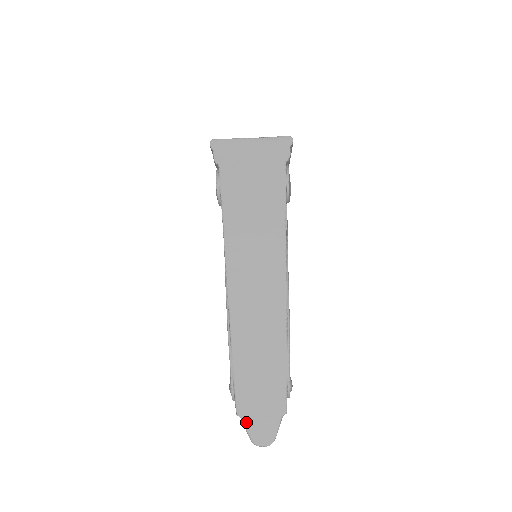
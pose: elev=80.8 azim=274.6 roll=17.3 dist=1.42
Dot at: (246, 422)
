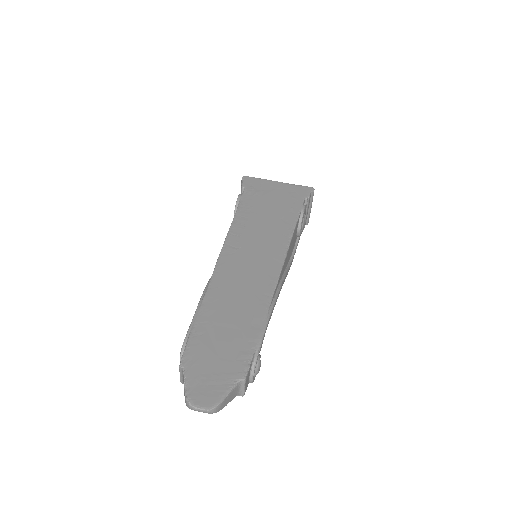
Dot at: (188, 375)
